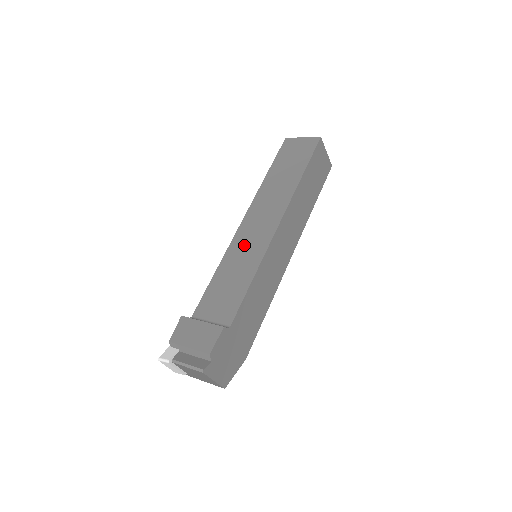
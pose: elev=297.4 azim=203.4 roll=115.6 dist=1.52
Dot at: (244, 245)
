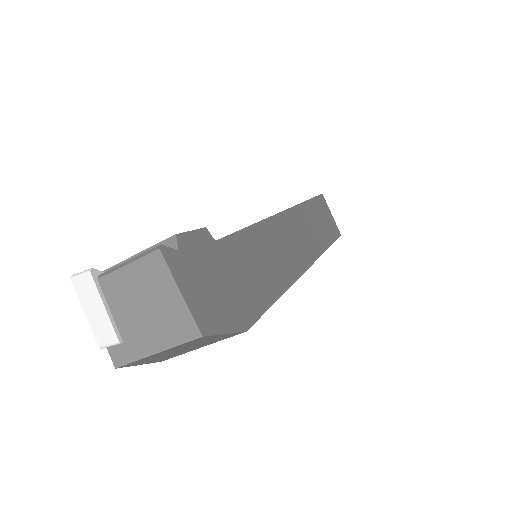
Dot at: occluded
